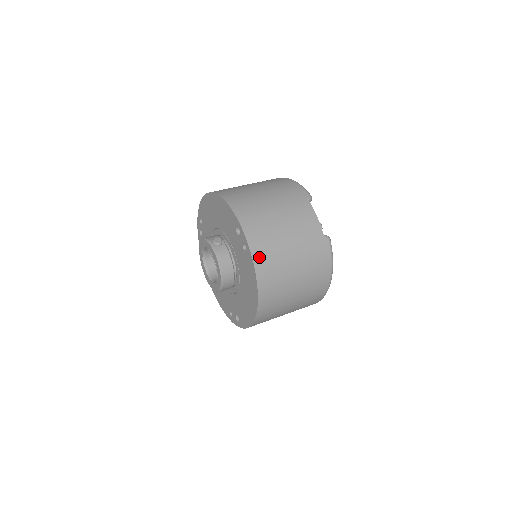
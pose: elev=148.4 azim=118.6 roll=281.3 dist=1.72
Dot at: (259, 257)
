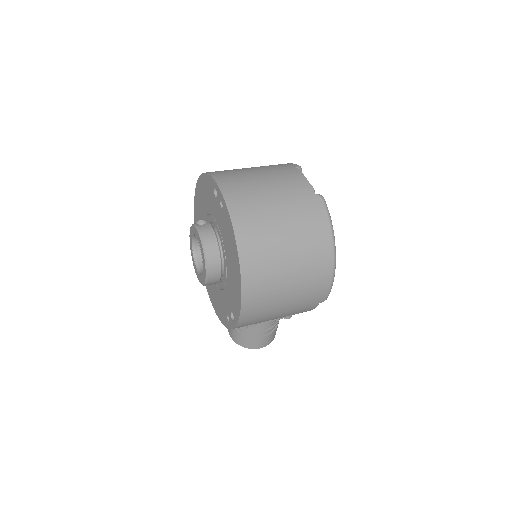
Dot at: (235, 207)
